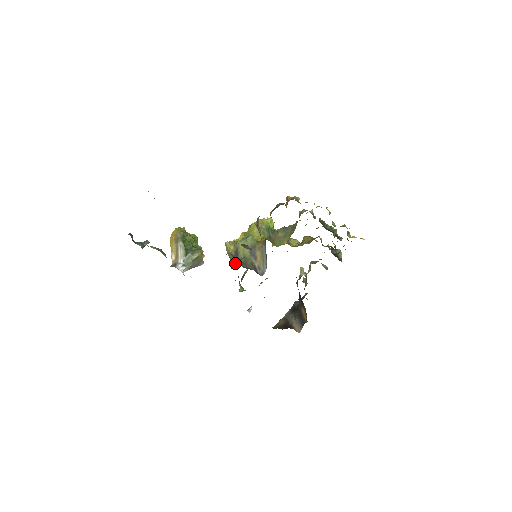
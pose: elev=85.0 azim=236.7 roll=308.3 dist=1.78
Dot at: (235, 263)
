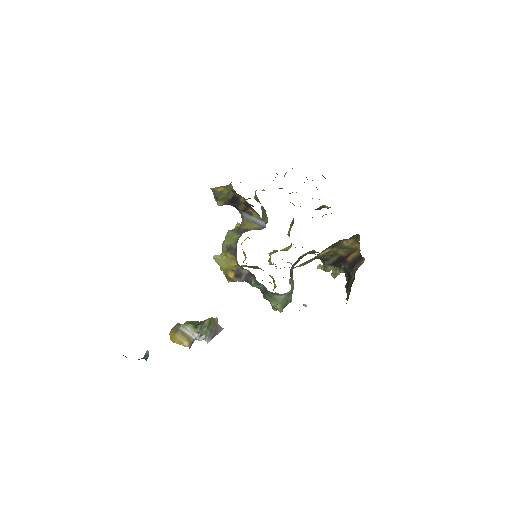
Dot at: (235, 252)
